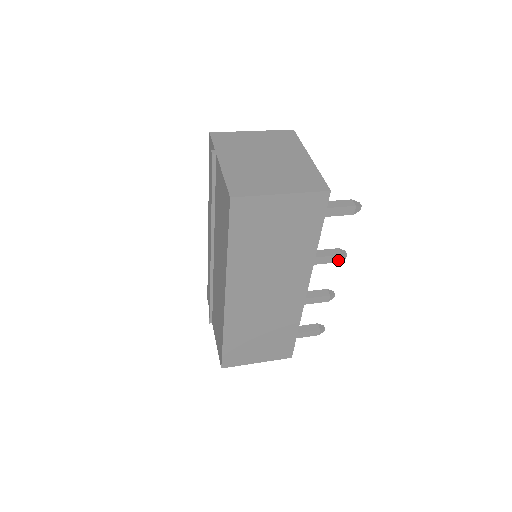
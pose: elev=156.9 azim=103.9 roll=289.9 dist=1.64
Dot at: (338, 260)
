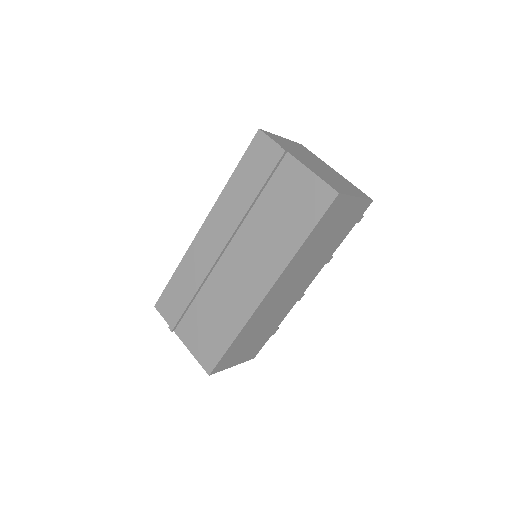
Dot at: (328, 261)
